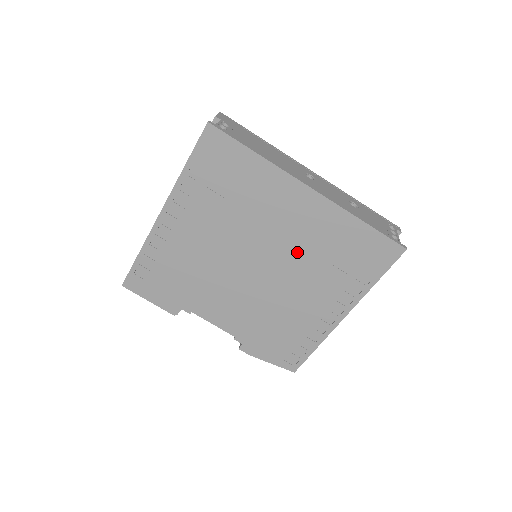
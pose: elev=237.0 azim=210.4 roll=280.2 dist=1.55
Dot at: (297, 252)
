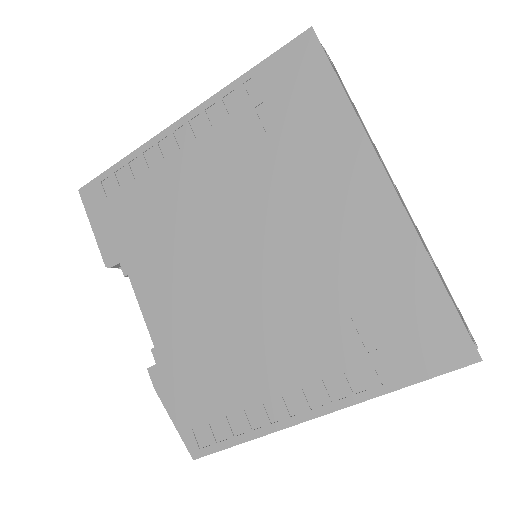
Dot at: (313, 267)
